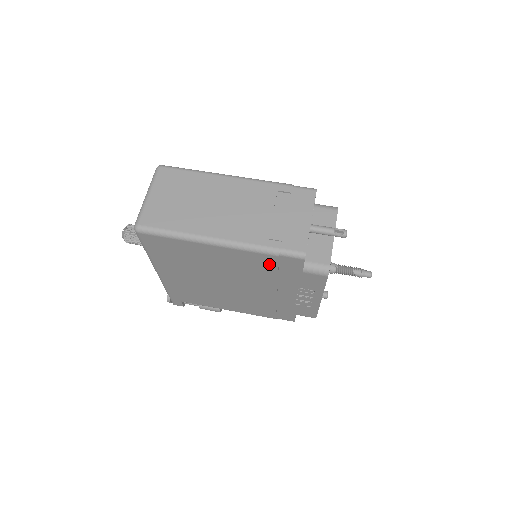
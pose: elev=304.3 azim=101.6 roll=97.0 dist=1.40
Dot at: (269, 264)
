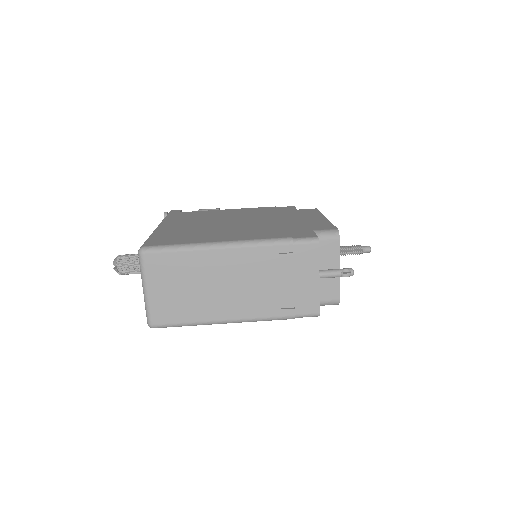
Dot at: occluded
